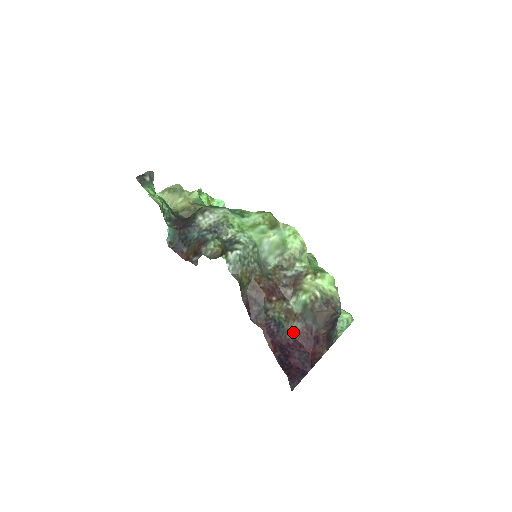
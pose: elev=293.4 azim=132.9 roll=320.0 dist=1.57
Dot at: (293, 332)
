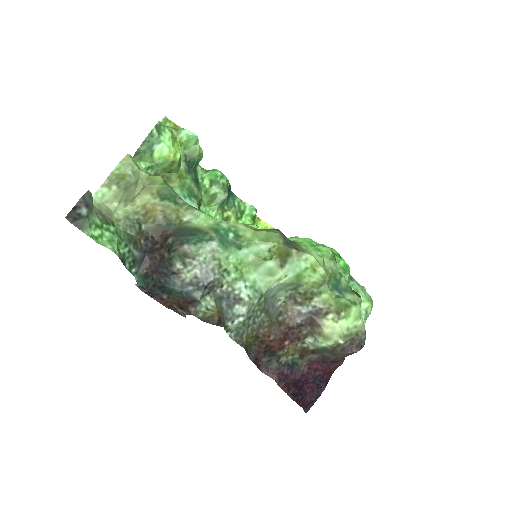
Dot at: (308, 361)
